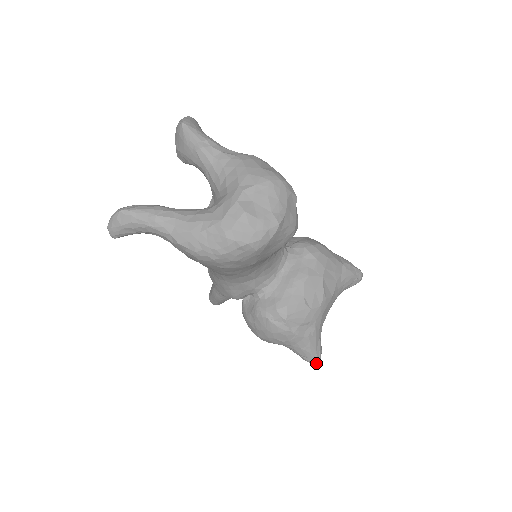
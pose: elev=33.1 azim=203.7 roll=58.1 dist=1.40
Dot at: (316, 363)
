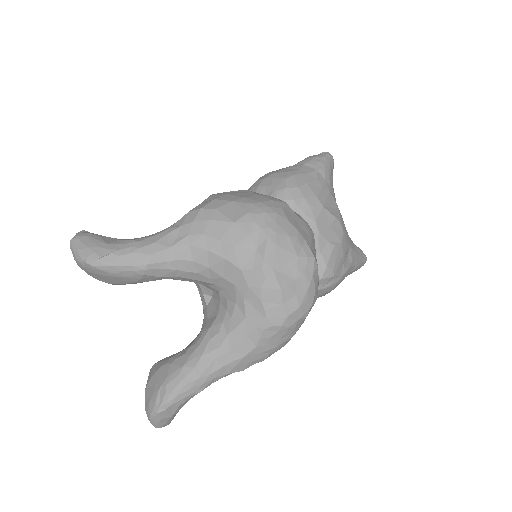
Dot at: (365, 262)
